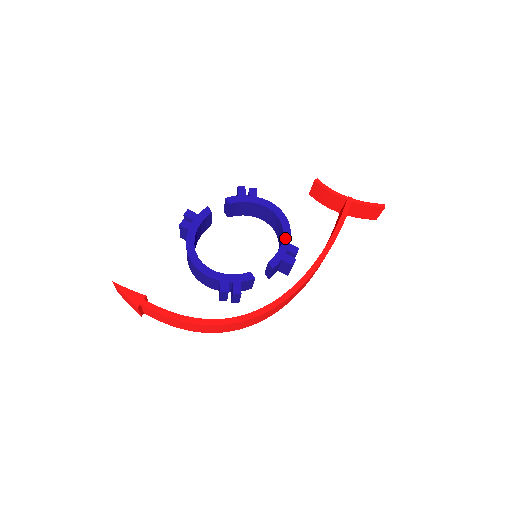
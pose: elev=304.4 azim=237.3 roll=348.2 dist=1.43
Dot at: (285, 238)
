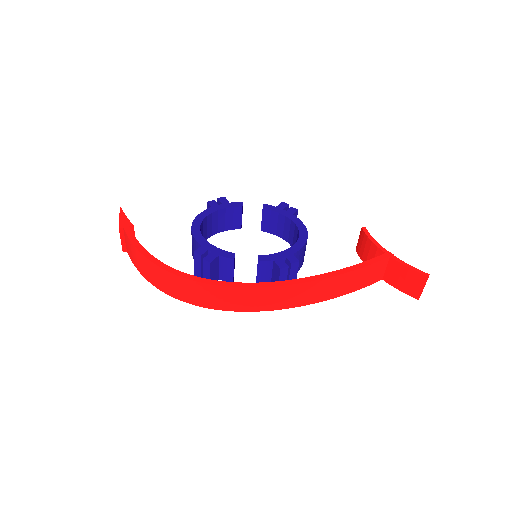
Dot at: (292, 248)
